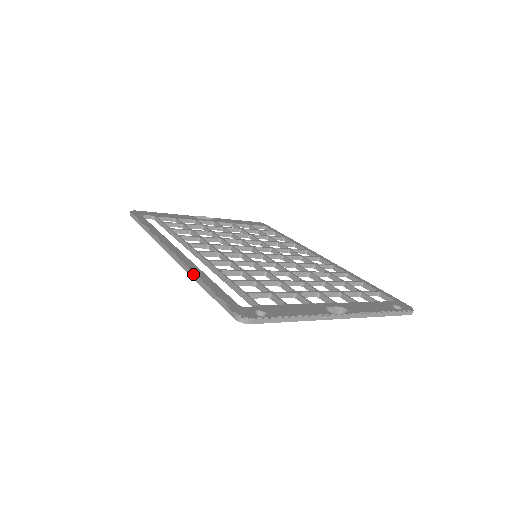
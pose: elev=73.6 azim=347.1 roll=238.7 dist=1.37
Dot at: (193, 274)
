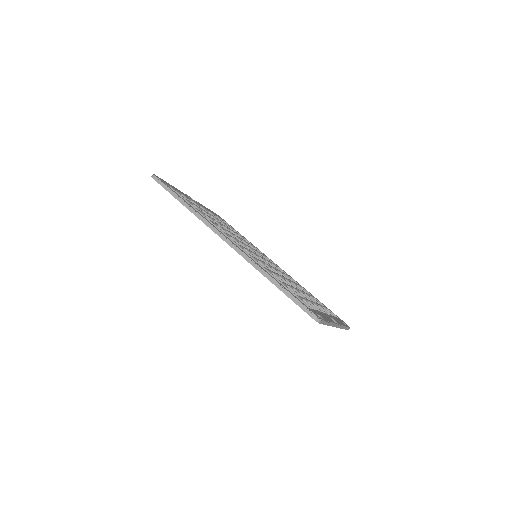
Dot at: (261, 269)
